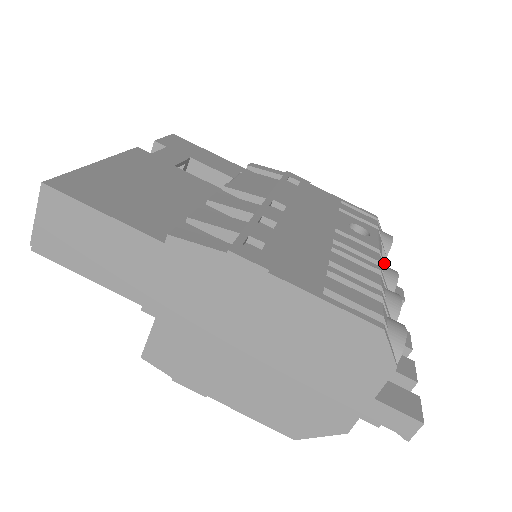
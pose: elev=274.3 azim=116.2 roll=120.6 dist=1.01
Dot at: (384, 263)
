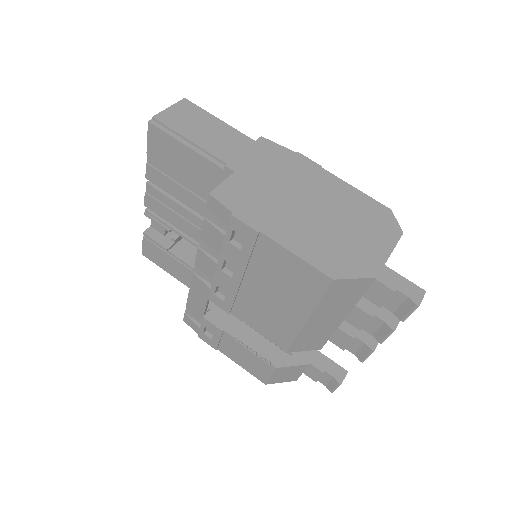
Dot at: occluded
